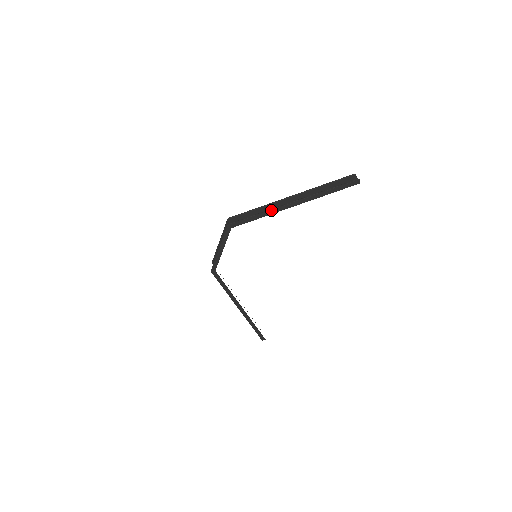
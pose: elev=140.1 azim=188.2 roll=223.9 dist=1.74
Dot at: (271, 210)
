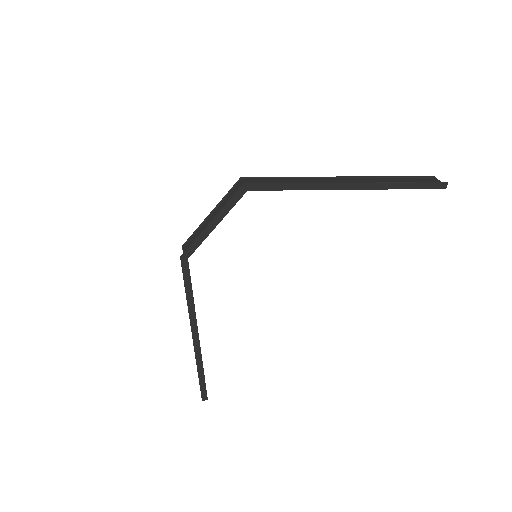
Dot at: (318, 183)
